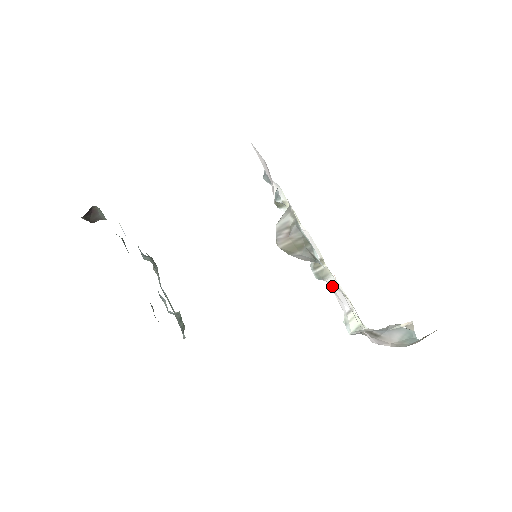
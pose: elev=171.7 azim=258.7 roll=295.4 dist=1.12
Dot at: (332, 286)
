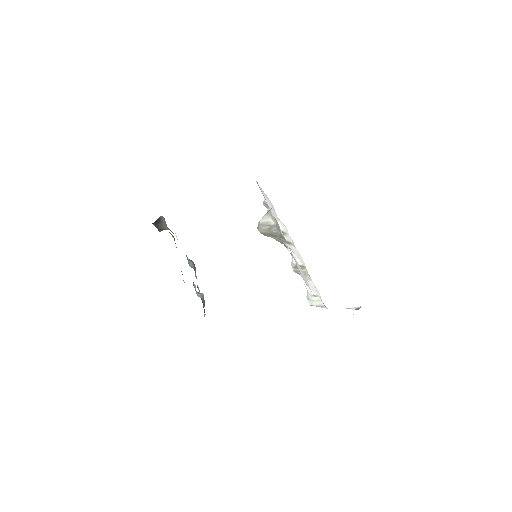
Dot at: occluded
